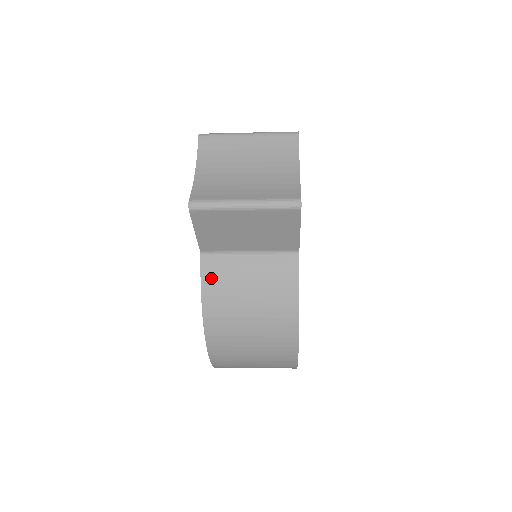
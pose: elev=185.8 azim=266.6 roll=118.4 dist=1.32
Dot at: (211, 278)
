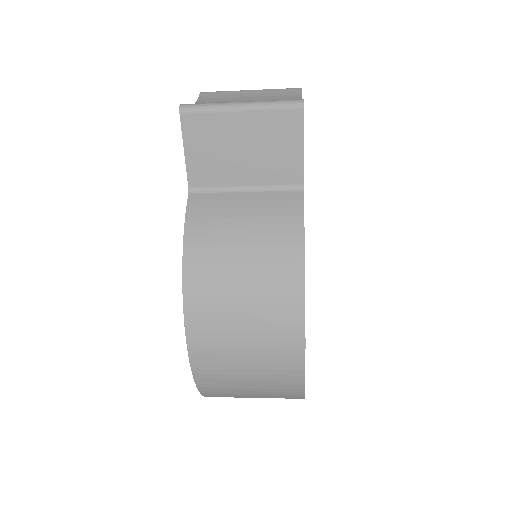
Dot at: (198, 215)
